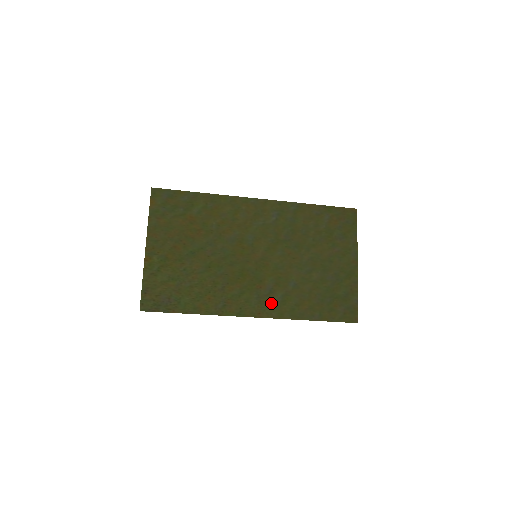
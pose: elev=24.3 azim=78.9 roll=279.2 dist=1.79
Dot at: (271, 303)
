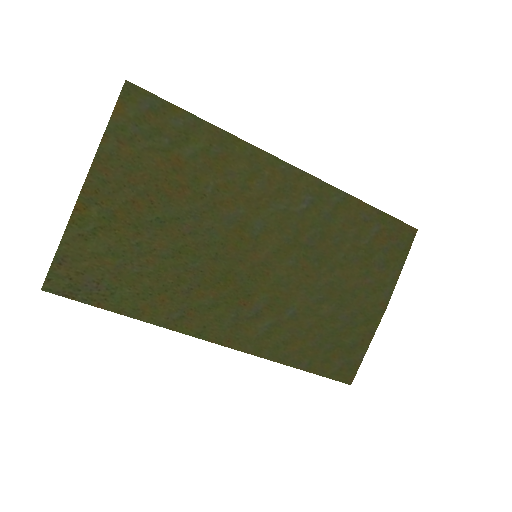
Dot at: (251, 331)
